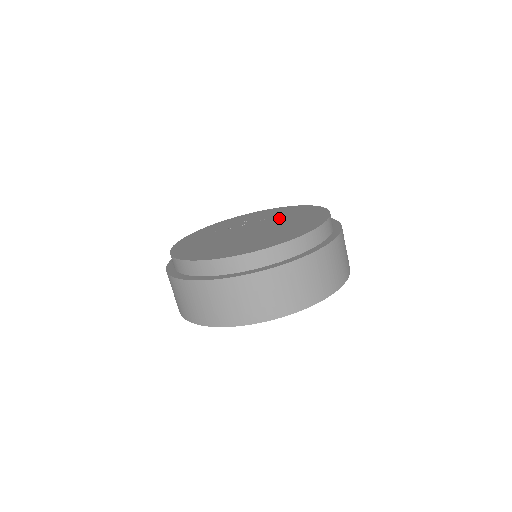
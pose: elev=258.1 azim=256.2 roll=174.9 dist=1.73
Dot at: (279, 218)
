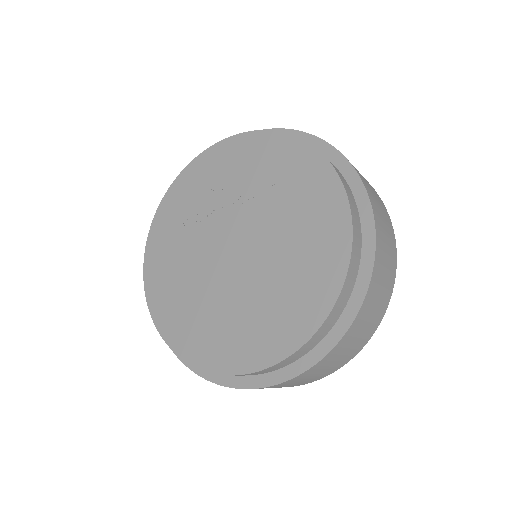
Dot at: (270, 207)
